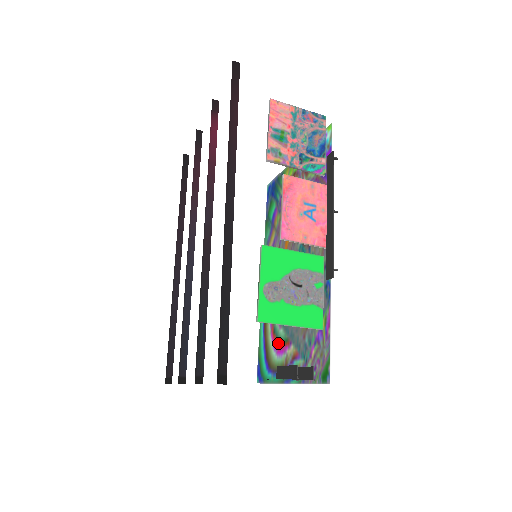
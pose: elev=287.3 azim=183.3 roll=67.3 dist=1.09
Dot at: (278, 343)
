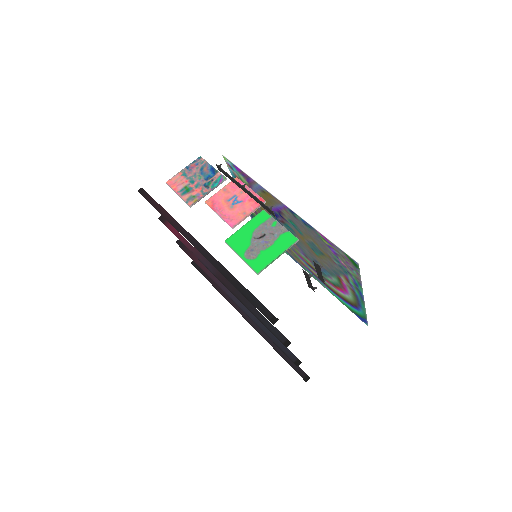
Dot at: (341, 288)
